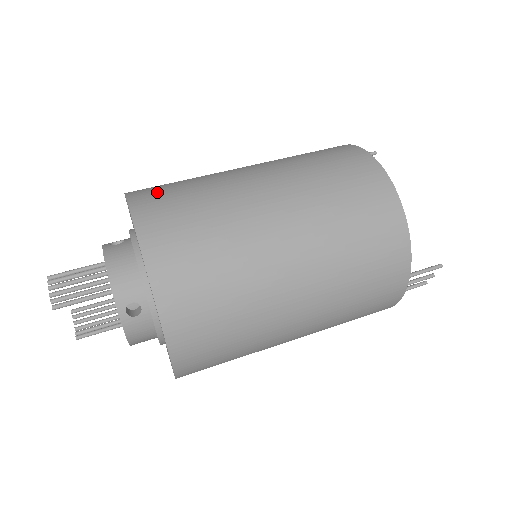
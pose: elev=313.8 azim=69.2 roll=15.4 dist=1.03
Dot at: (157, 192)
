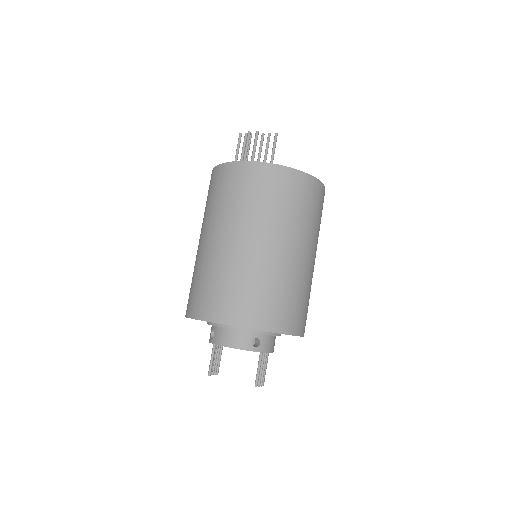
Dot at: (287, 315)
